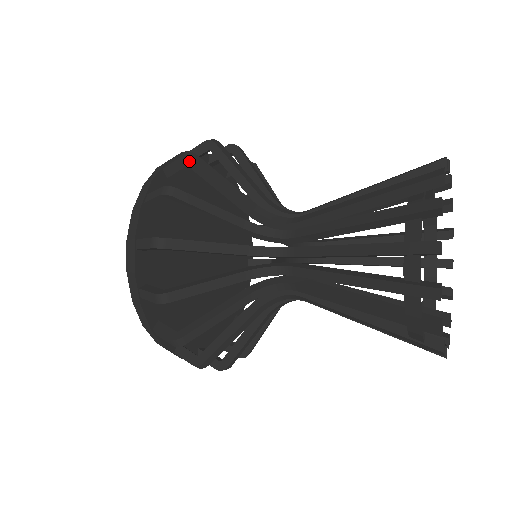
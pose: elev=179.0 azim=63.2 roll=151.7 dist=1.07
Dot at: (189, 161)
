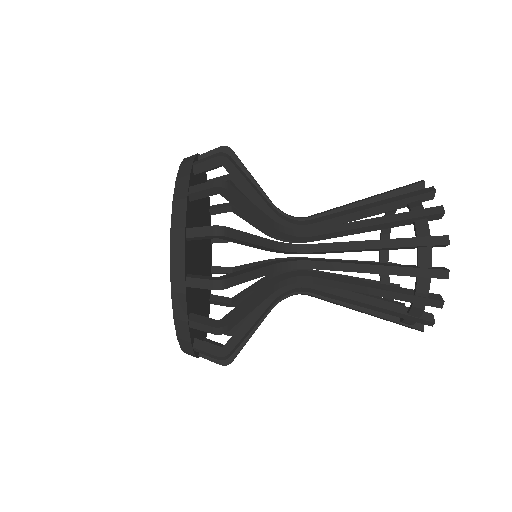
Dot at: occluded
